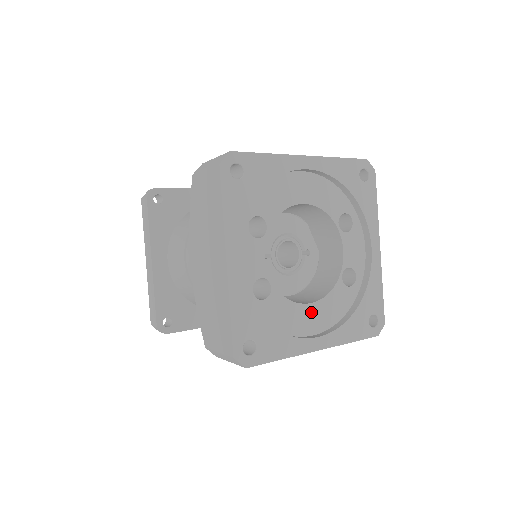
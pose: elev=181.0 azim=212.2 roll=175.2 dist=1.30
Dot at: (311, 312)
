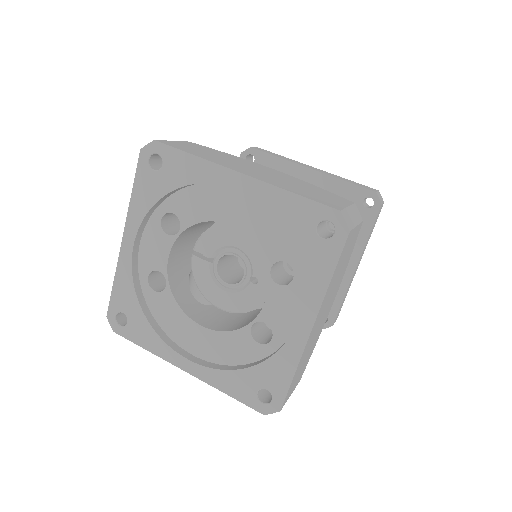
Dot at: (200, 334)
